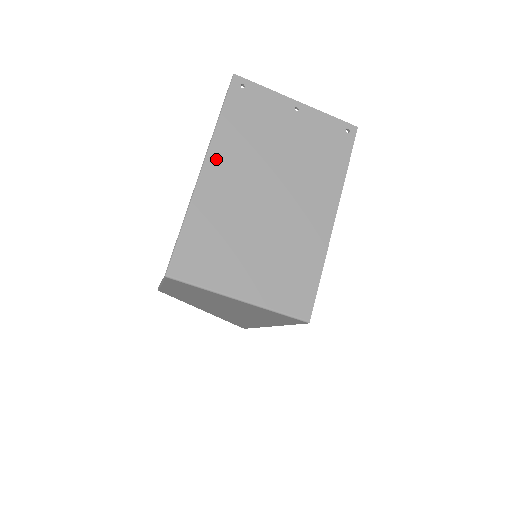
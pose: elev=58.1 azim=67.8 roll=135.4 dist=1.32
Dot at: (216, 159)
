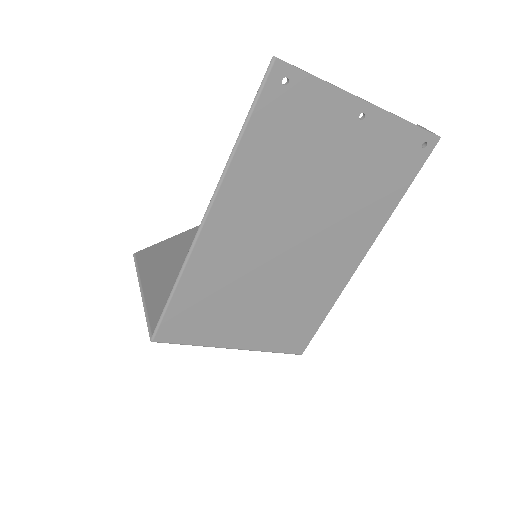
Dot at: (225, 207)
